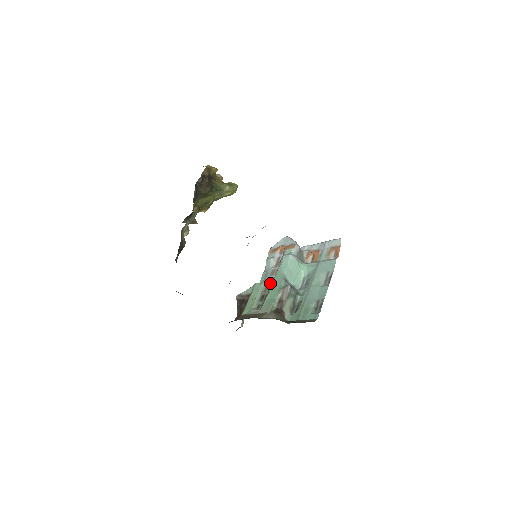
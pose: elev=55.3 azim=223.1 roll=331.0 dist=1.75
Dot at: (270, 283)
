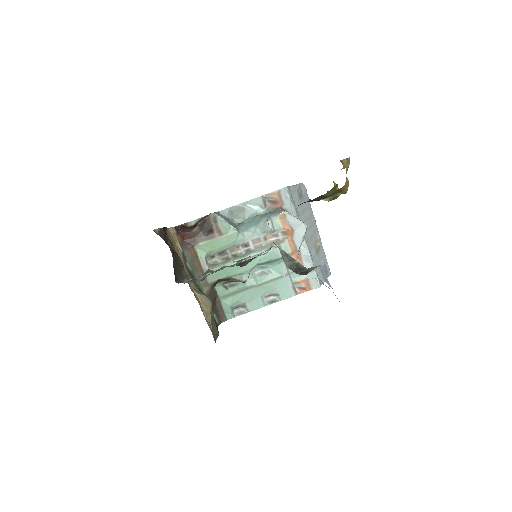
Dot at: (242, 250)
